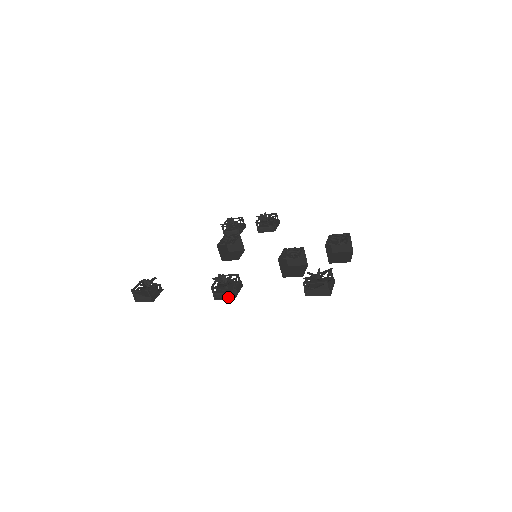
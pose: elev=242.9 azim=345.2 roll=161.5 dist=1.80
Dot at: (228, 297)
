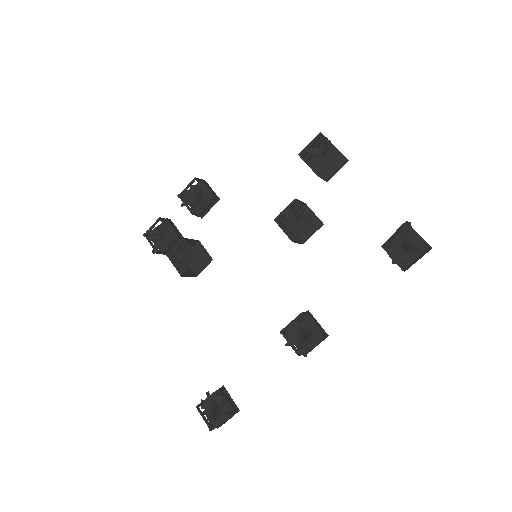
Dot at: (319, 341)
